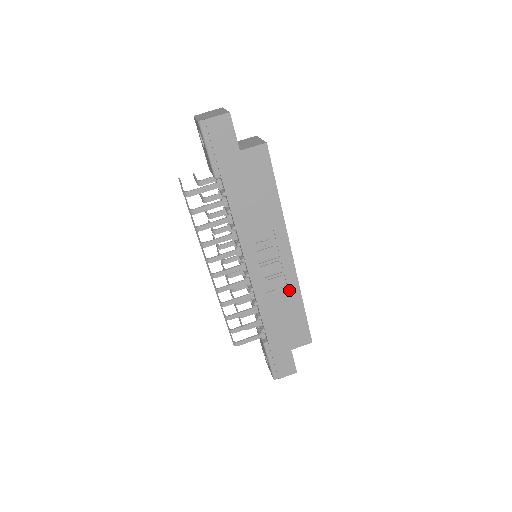
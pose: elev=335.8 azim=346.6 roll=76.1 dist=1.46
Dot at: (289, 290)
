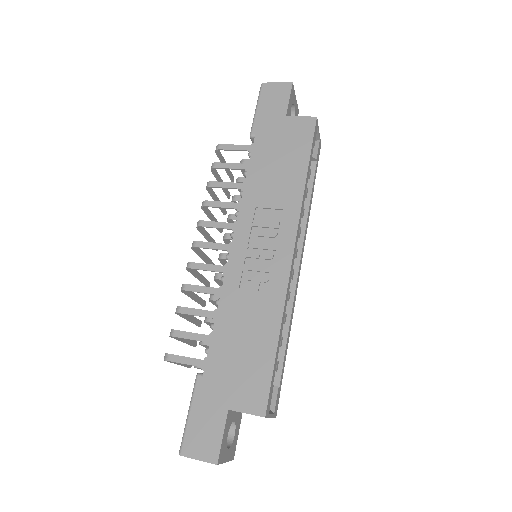
Dot at: (268, 302)
